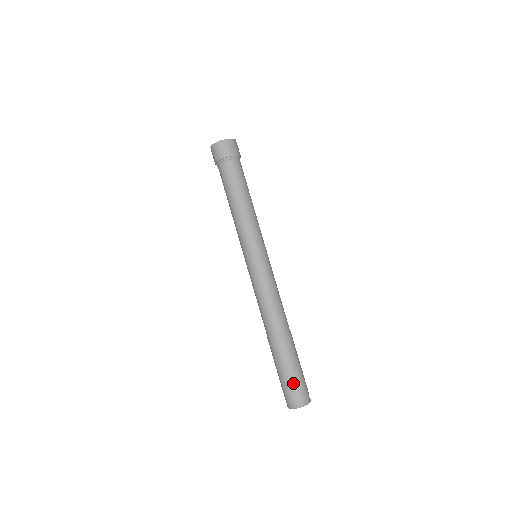
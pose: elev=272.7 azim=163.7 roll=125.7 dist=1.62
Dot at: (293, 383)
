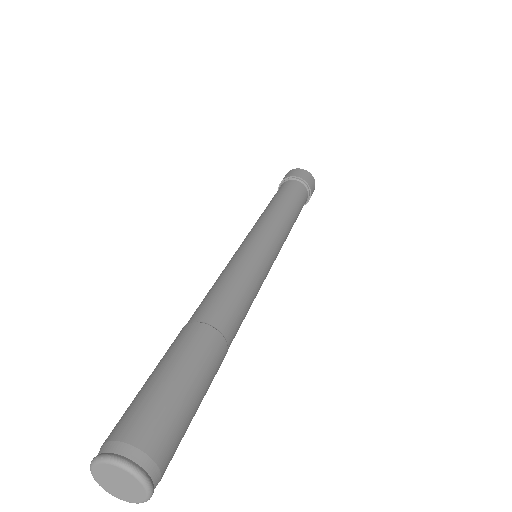
Dot at: (175, 418)
